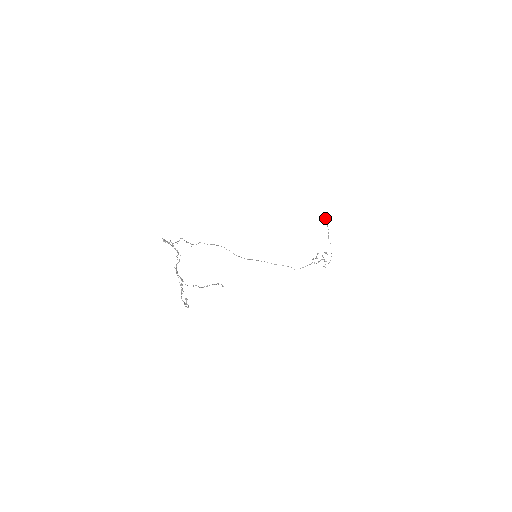
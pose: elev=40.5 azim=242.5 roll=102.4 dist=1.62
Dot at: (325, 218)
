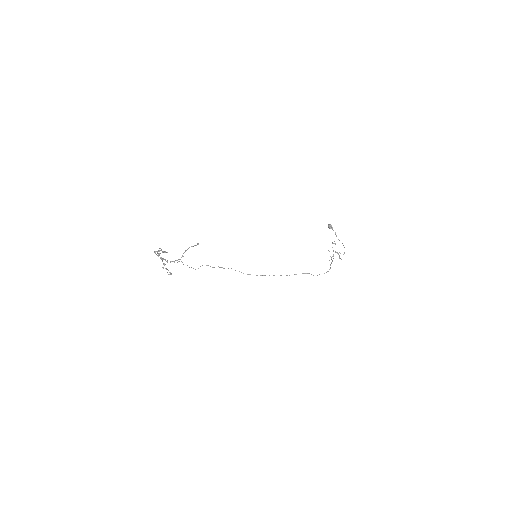
Dot at: (328, 224)
